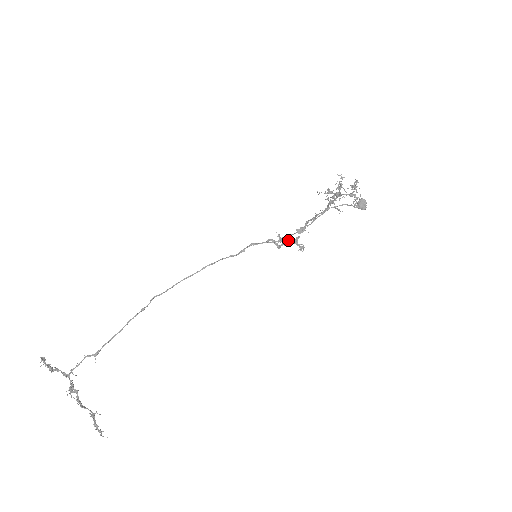
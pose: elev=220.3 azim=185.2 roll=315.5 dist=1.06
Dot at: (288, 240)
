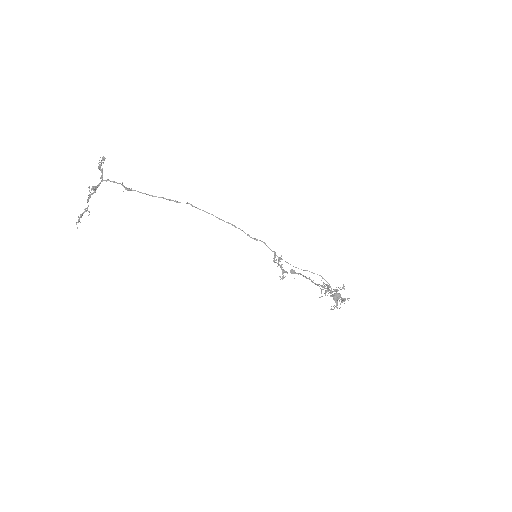
Dot at: occluded
